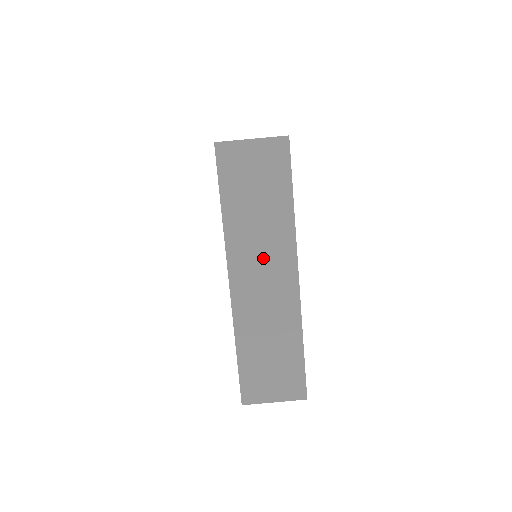
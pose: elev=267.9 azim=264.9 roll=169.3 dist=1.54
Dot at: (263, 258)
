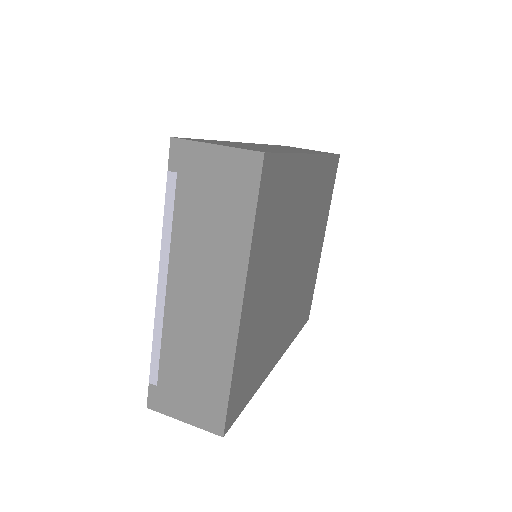
Dot at: occluded
